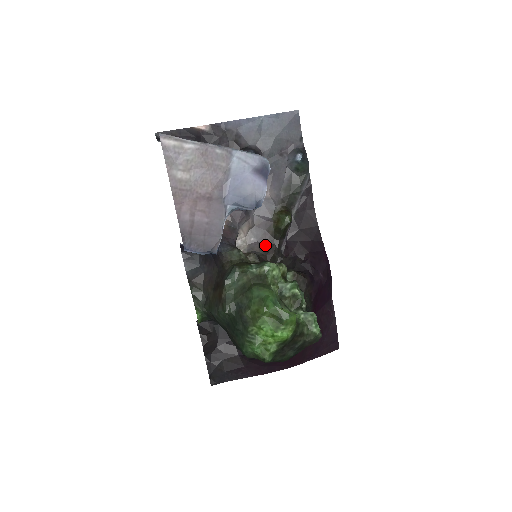
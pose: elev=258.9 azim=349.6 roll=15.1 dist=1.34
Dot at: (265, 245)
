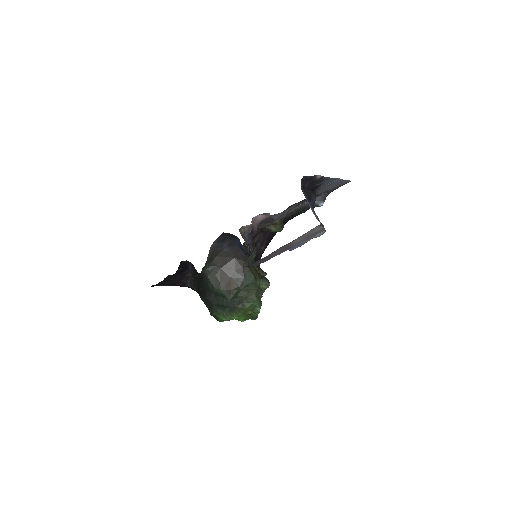
Dot at: occluded
